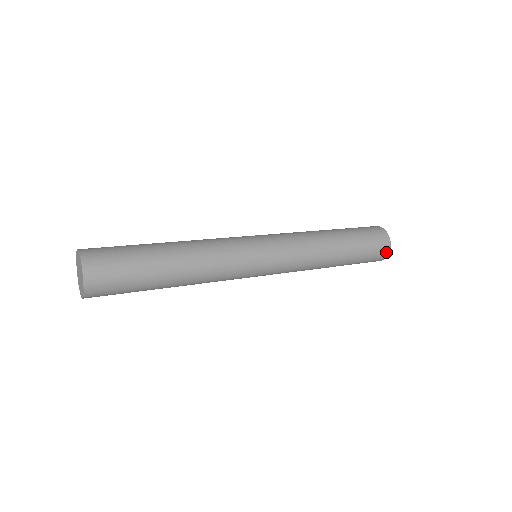
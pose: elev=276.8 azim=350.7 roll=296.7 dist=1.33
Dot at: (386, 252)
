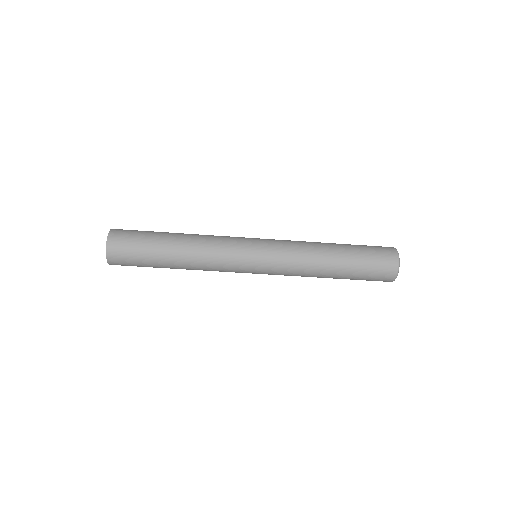
Dot at: (388, 281)
